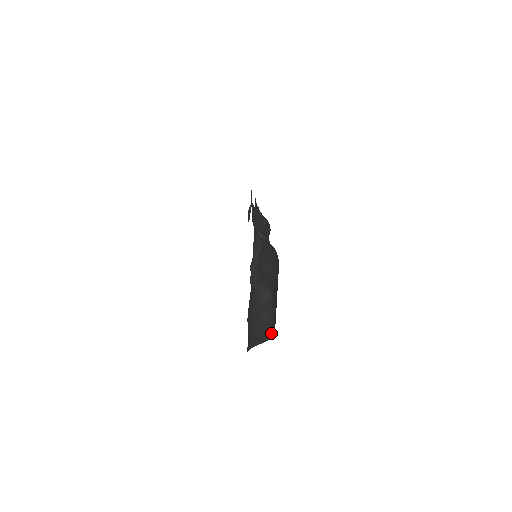
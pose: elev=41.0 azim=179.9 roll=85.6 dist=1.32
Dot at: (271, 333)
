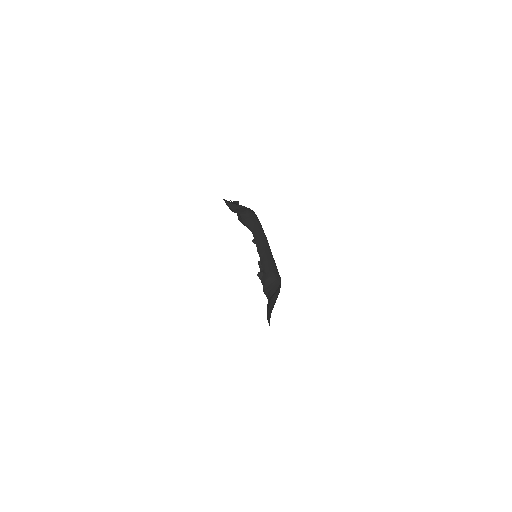
Dot at: occluded
